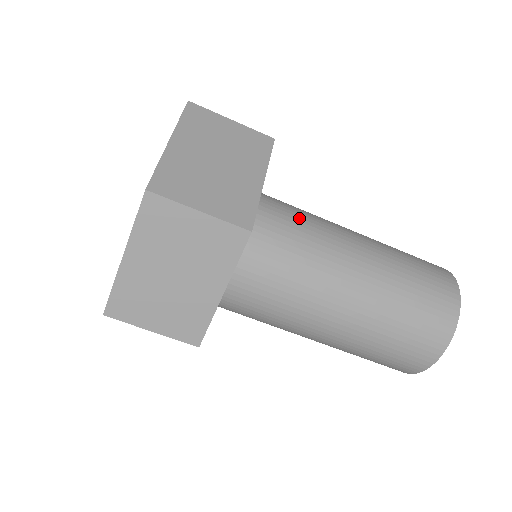
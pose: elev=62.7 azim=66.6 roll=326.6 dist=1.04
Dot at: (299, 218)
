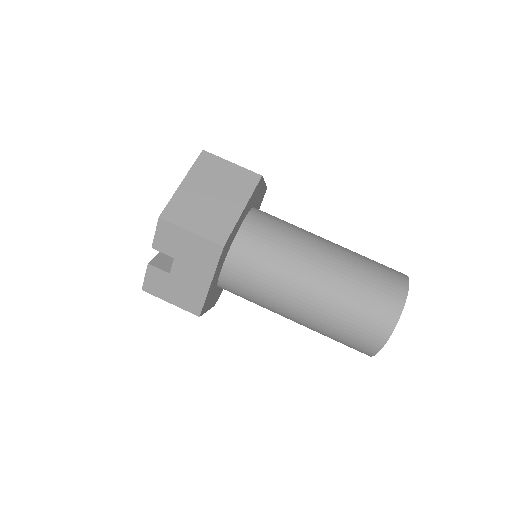
Dot at: occluded
